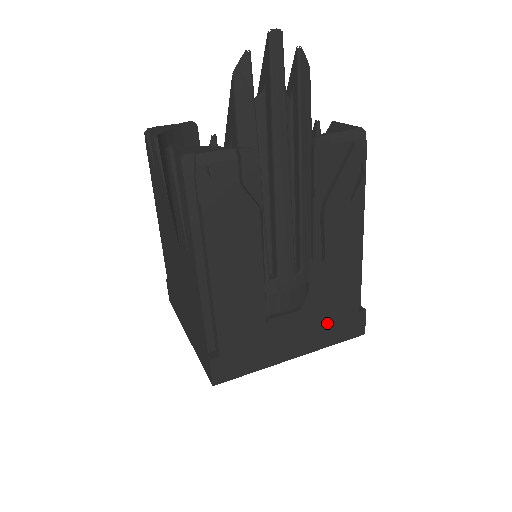
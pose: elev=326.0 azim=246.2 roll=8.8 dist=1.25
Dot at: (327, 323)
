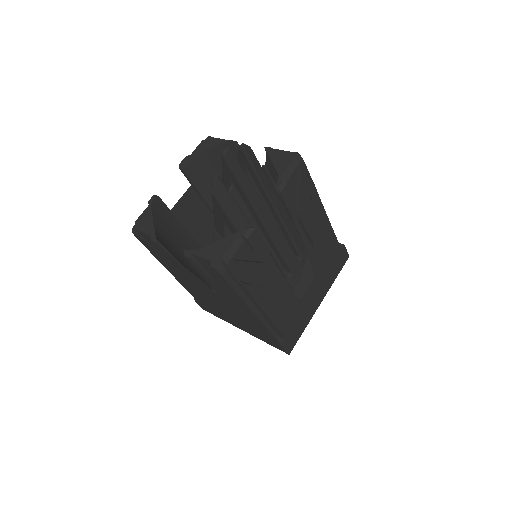
Dot at: (328, 271)
